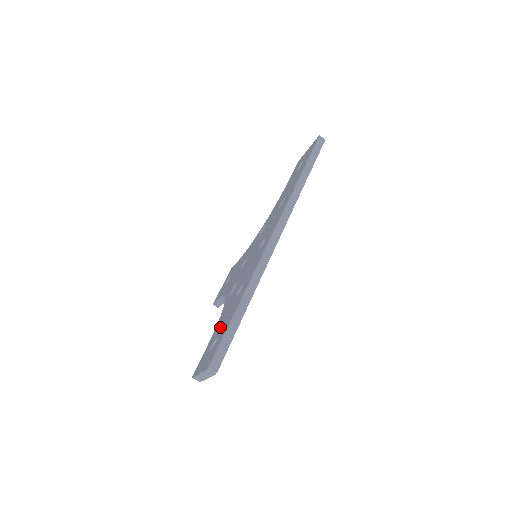
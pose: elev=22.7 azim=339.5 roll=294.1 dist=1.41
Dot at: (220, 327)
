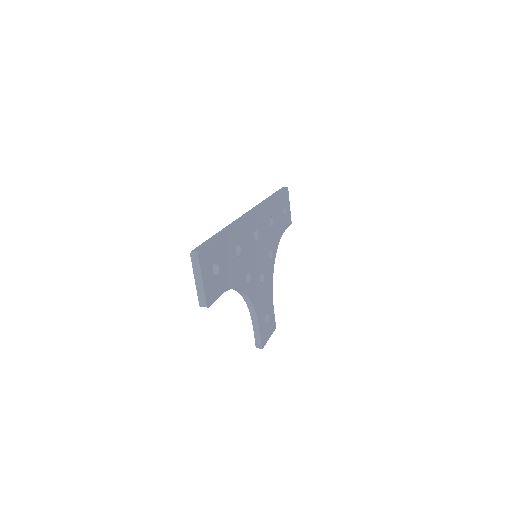
Dot at: occluded
